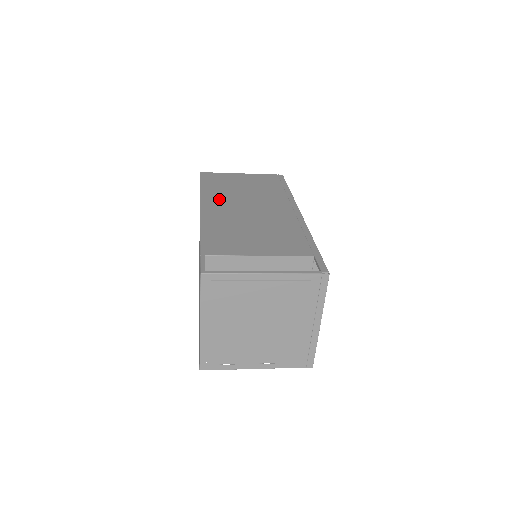
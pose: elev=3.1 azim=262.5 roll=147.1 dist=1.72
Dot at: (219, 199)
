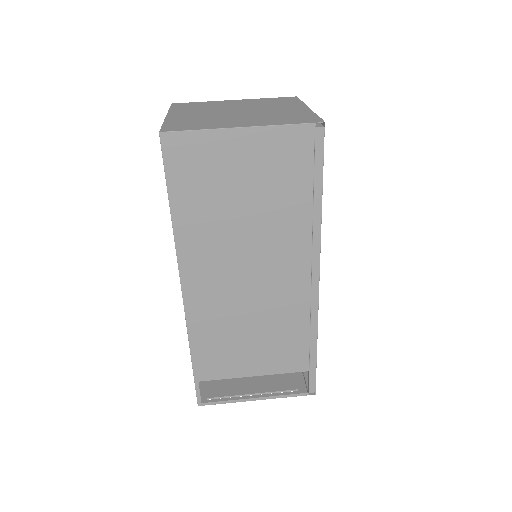
Dot at: (205, 253)
